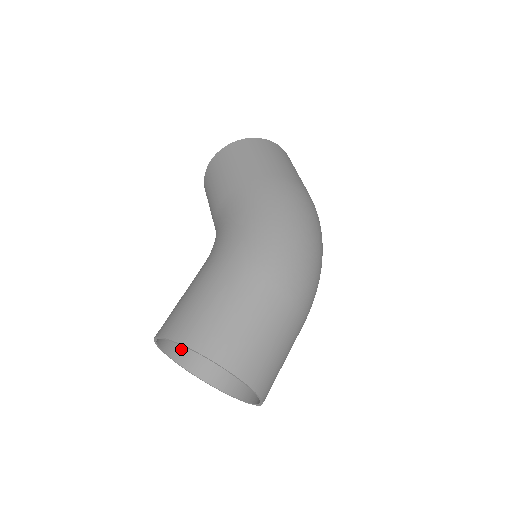
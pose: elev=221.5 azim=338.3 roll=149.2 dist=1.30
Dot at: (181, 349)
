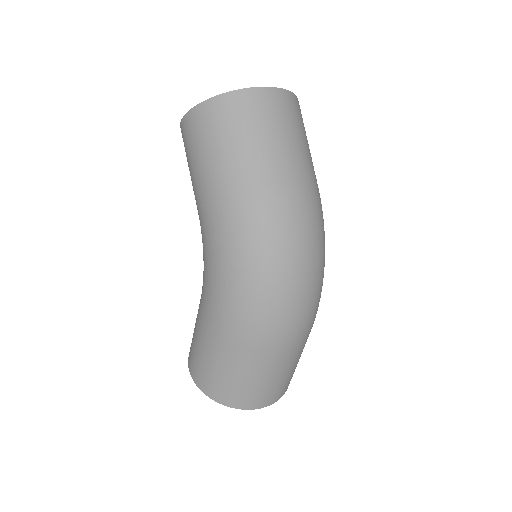
Dot at: occluded
